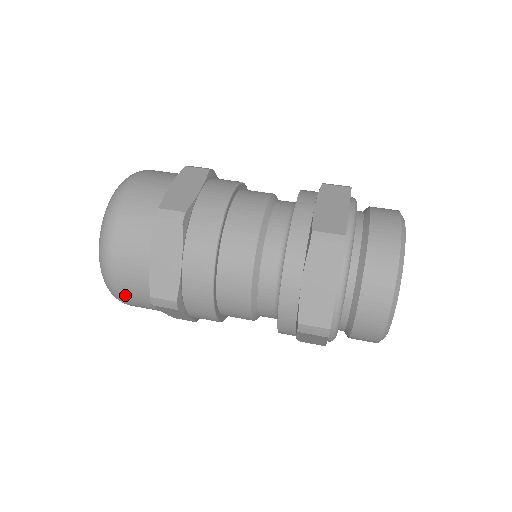
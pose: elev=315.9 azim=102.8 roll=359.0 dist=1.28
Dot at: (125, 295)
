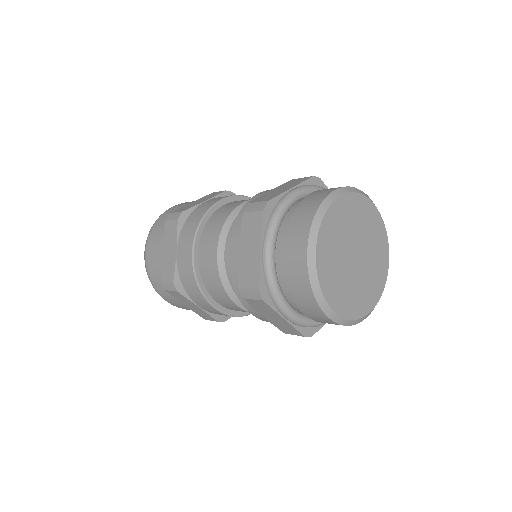
Dot at: (155, 230)
